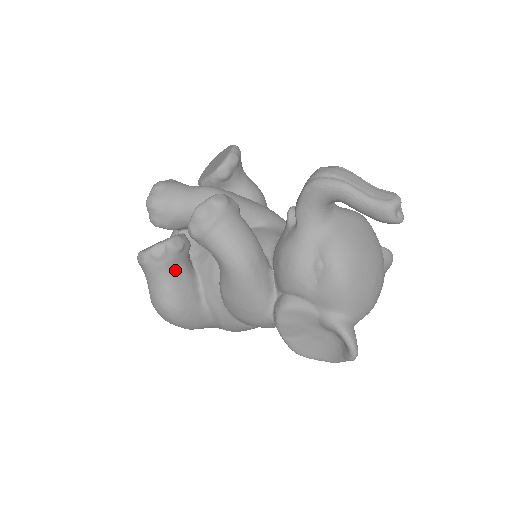
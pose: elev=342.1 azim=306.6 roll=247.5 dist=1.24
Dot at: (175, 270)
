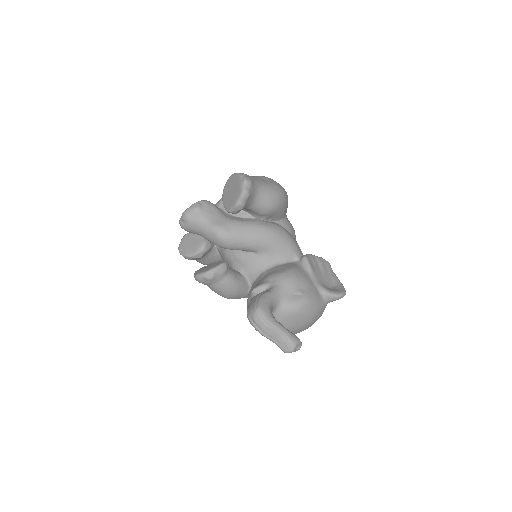
Dot at: (201, 259)
